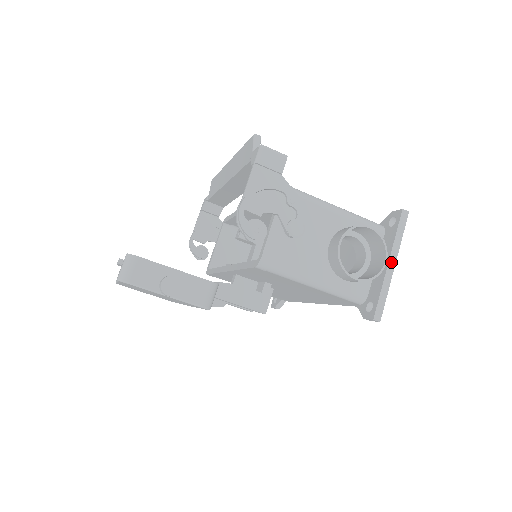
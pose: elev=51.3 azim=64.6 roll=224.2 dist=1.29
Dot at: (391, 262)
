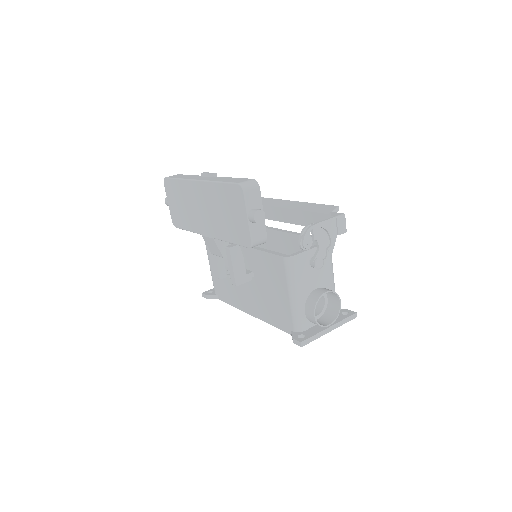
Dot at: (331, 328)
